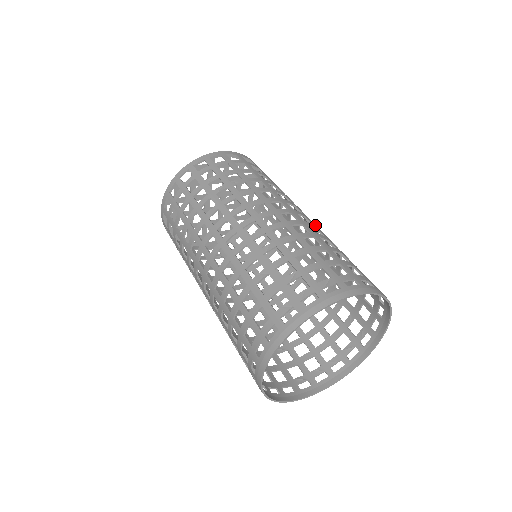
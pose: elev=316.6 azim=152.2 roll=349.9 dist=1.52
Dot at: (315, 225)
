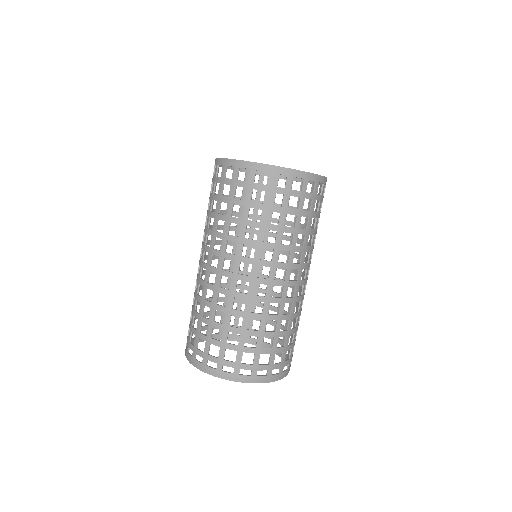
Dot at: (251, 294)
